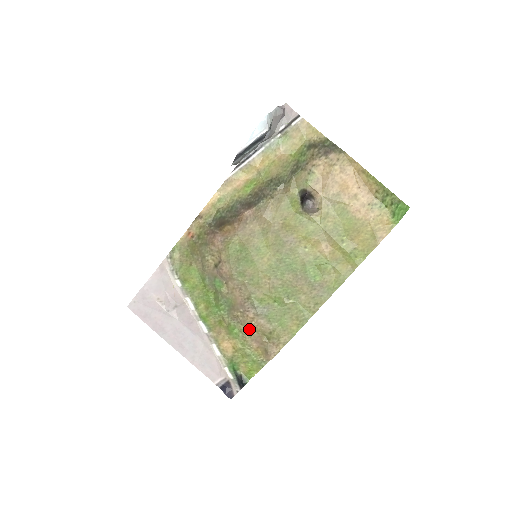
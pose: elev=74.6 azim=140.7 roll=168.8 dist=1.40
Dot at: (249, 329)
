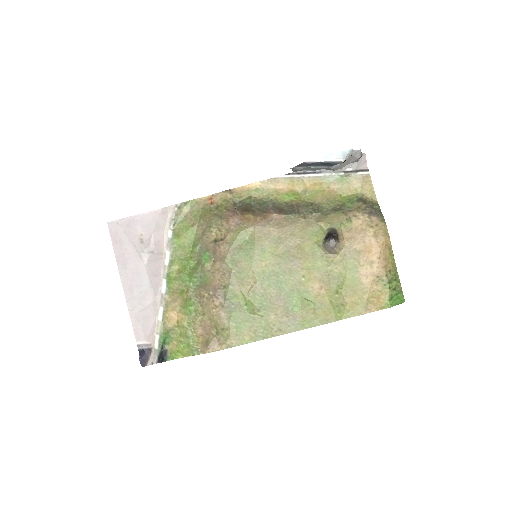
Dot at: (205, 314)
